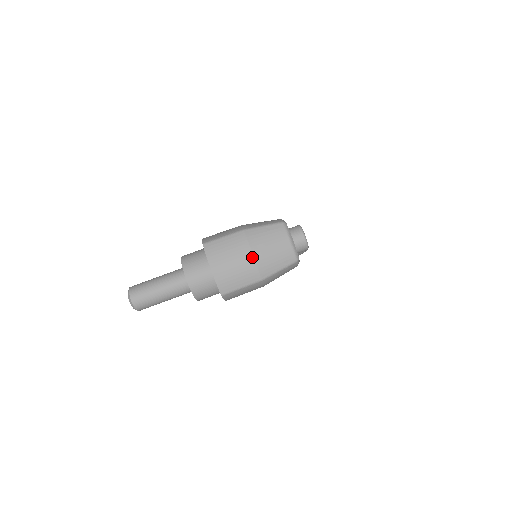
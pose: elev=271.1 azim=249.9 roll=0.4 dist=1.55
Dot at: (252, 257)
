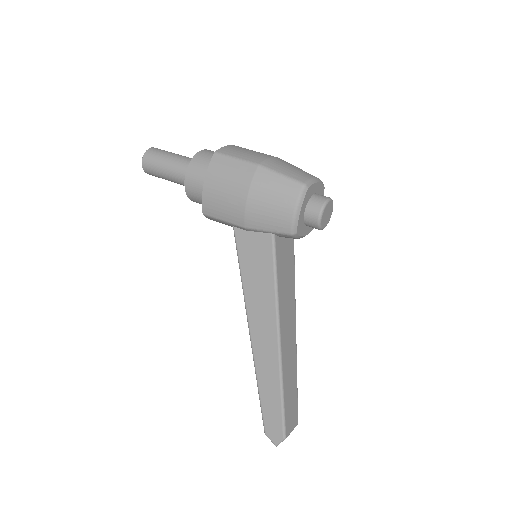
Dot at: (273, 157)
